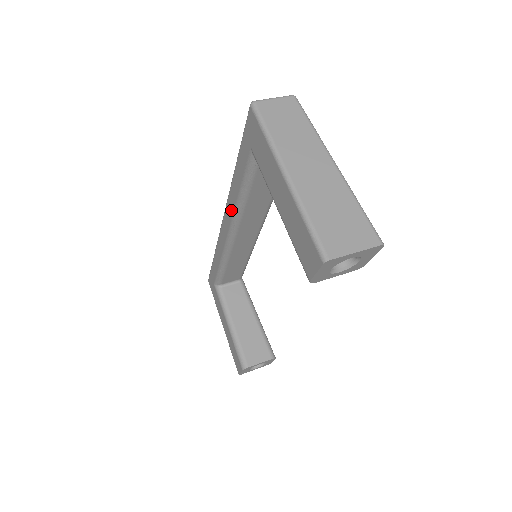
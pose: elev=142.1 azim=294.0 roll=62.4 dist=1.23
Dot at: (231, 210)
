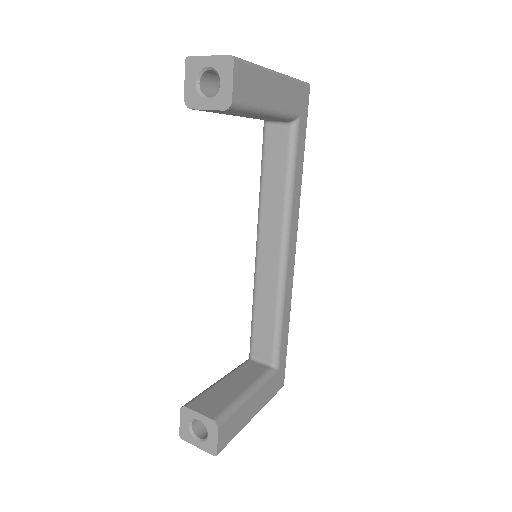
Dot at: occluded
